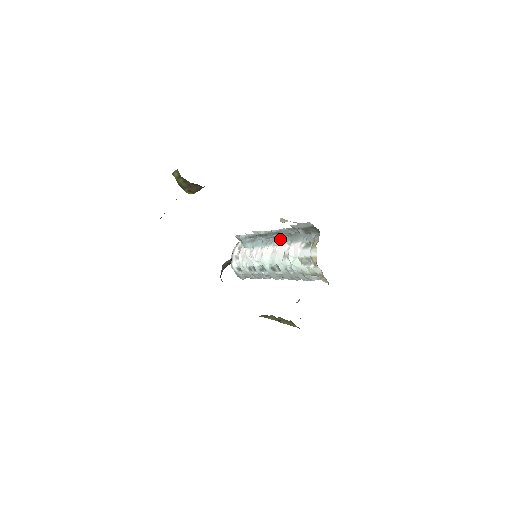
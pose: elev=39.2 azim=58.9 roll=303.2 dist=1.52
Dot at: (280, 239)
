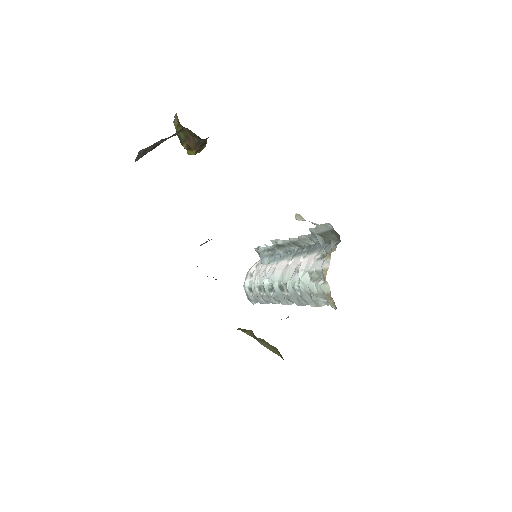
Dot at: (298, 252)
